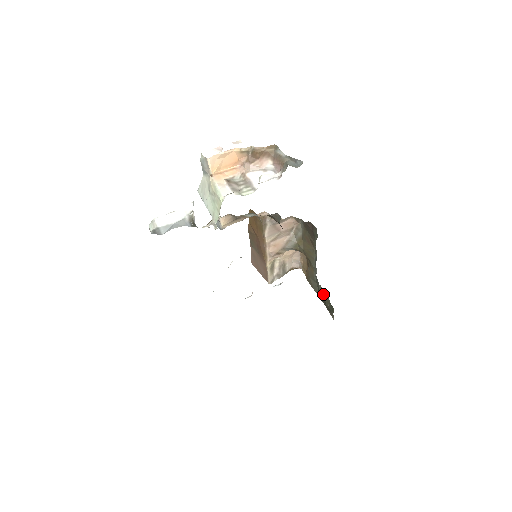
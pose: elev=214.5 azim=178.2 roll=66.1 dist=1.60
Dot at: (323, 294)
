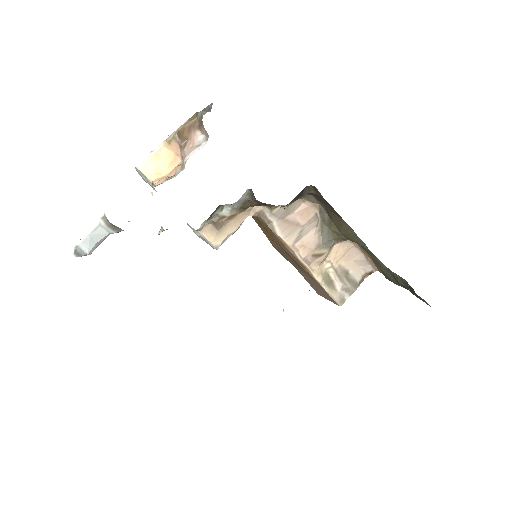
Dot at: (396, 278)
